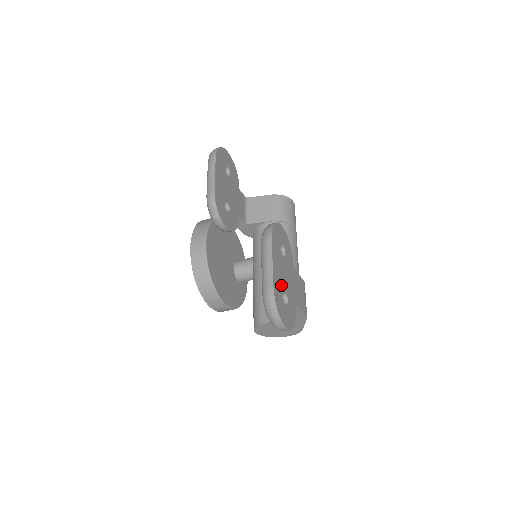
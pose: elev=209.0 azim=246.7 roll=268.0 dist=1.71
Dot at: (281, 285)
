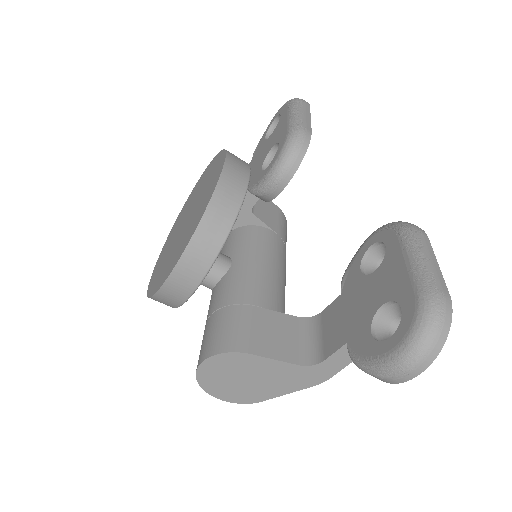
Dot at: occluded
